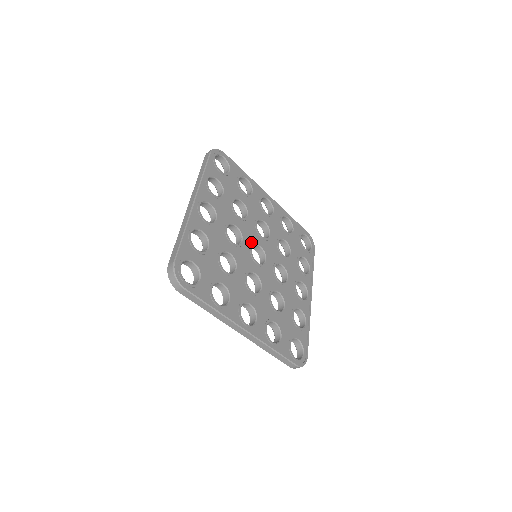
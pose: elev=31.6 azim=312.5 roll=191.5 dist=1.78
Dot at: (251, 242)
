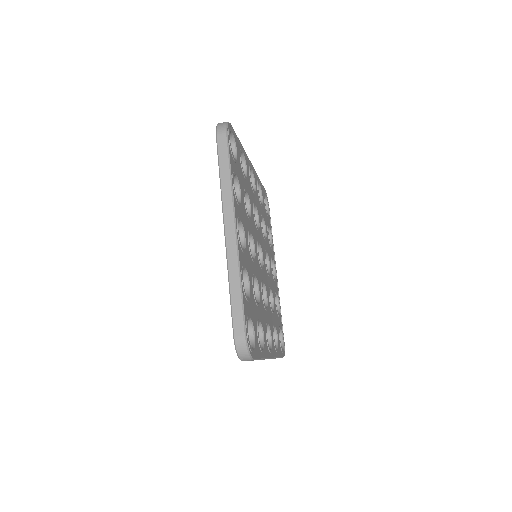
Dot at: (256, 244)
